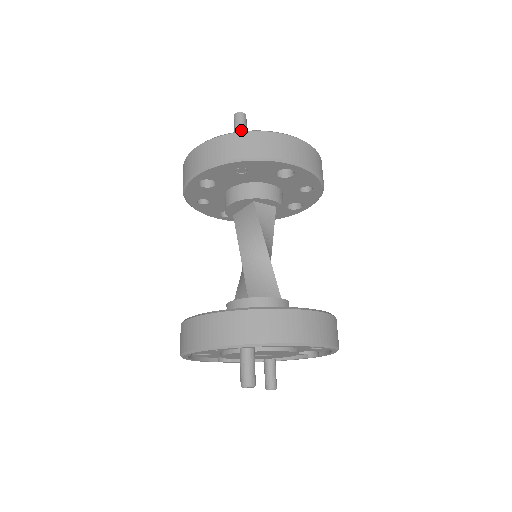
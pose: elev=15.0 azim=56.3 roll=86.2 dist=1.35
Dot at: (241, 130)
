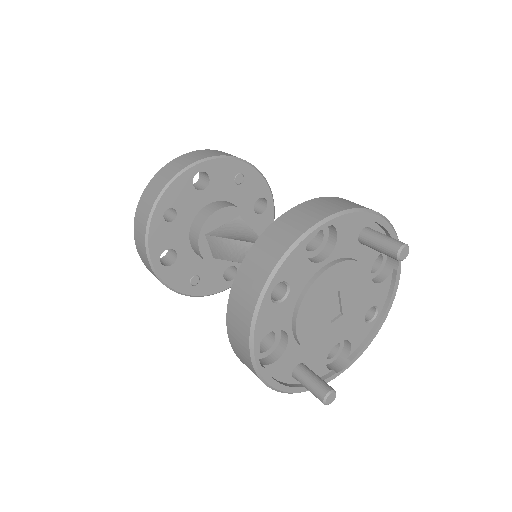
Dot at: occluded
